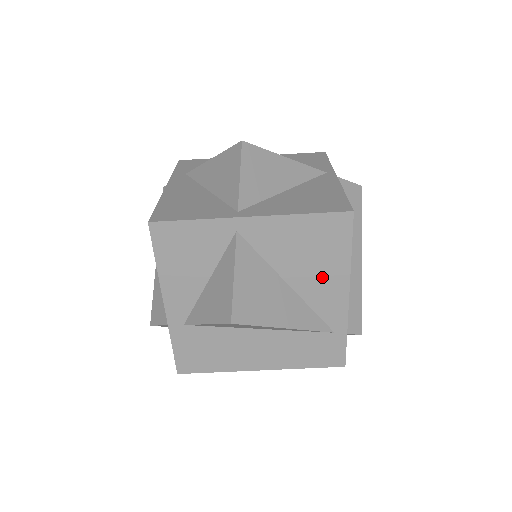
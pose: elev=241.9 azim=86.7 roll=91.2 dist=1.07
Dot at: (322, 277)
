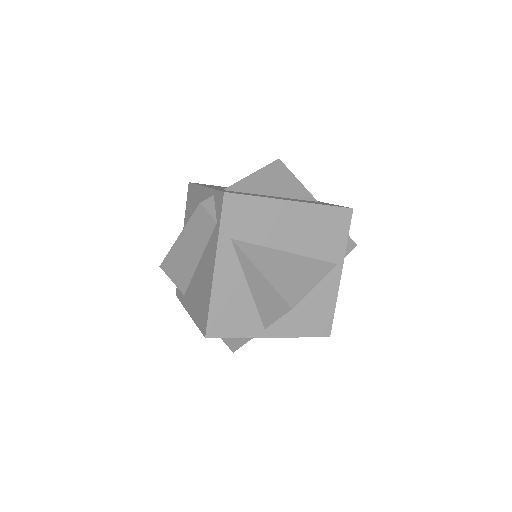
Dot at: occluded
